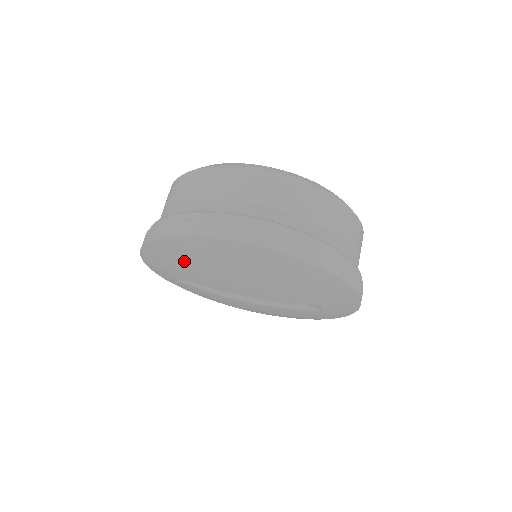
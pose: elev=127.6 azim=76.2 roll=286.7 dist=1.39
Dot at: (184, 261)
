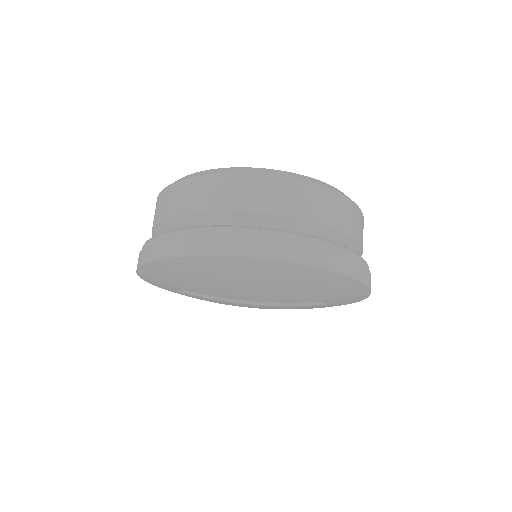
Dot at: (188, 277)
